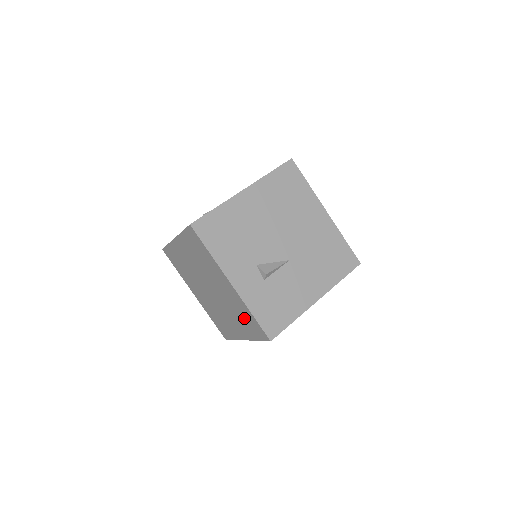
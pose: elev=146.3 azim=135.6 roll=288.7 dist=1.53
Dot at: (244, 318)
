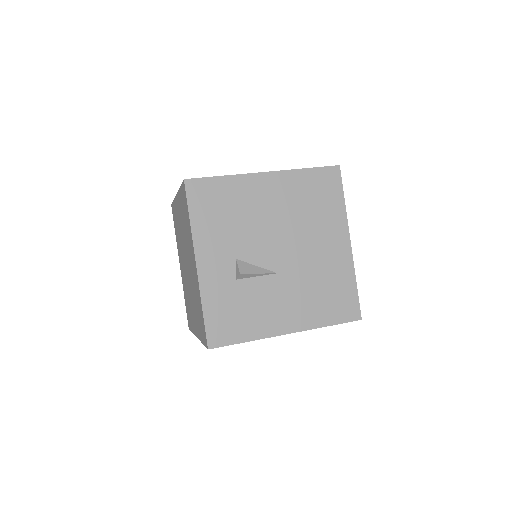
Dot at: (198, 311)
